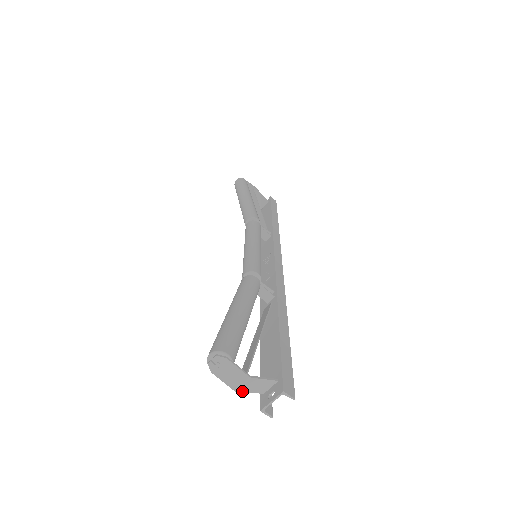
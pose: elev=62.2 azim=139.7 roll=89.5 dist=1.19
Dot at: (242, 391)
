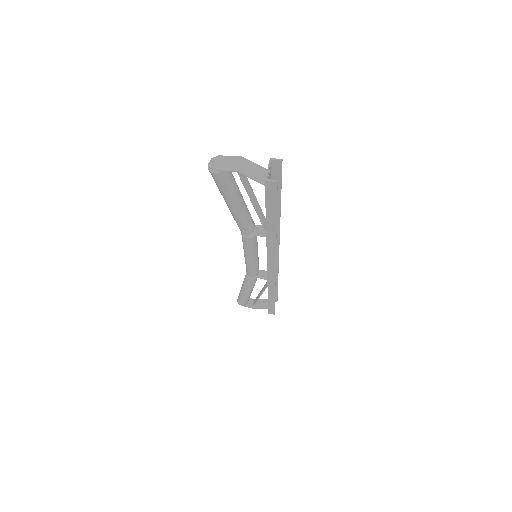
Dot at: (243, 174)
